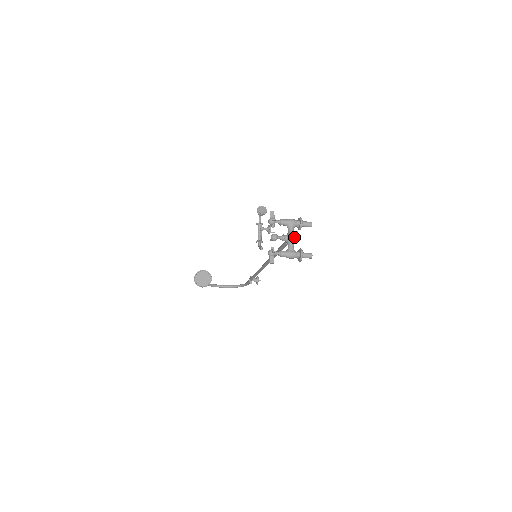
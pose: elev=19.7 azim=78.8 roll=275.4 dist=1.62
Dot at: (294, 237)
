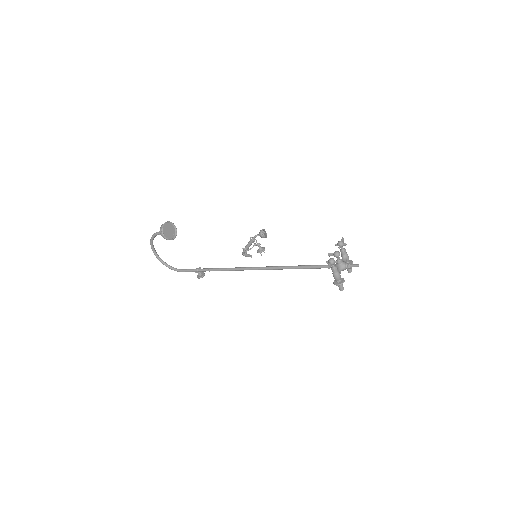
Dot at: (350, 267)
